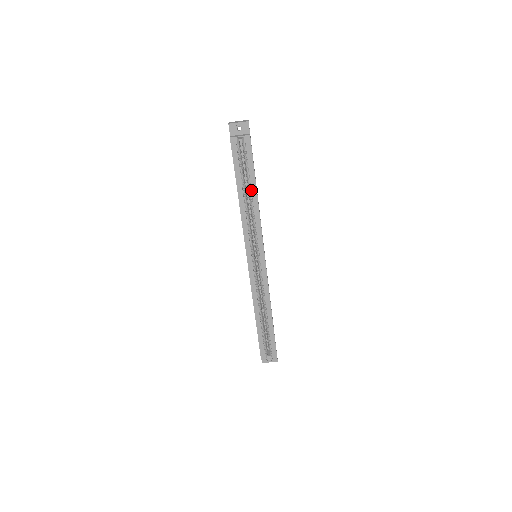
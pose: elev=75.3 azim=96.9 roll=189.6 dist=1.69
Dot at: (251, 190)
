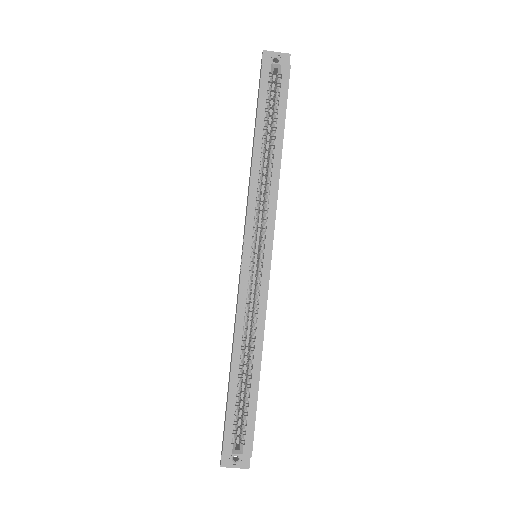
Dot at: (275, 142)
